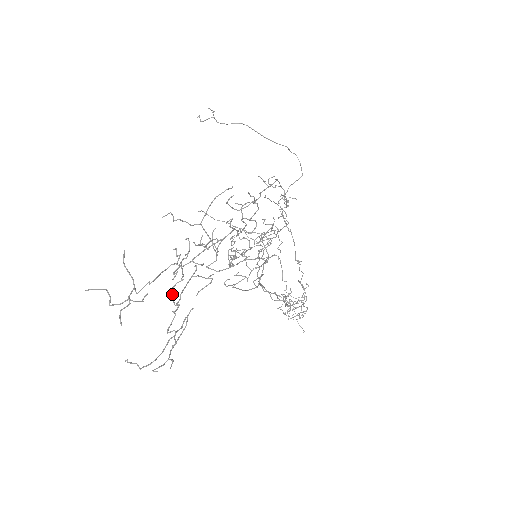
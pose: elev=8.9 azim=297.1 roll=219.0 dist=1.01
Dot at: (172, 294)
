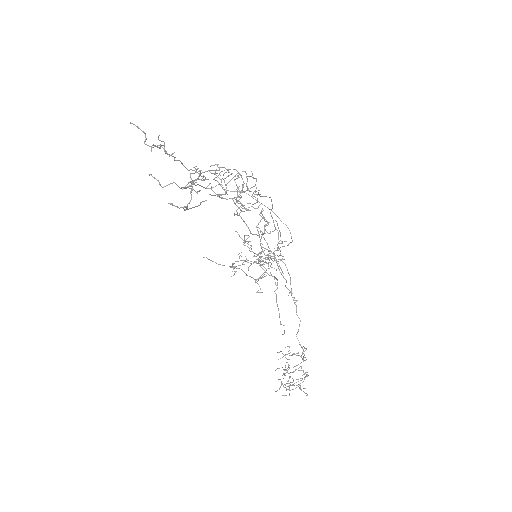
Dot at: (191, 178)
